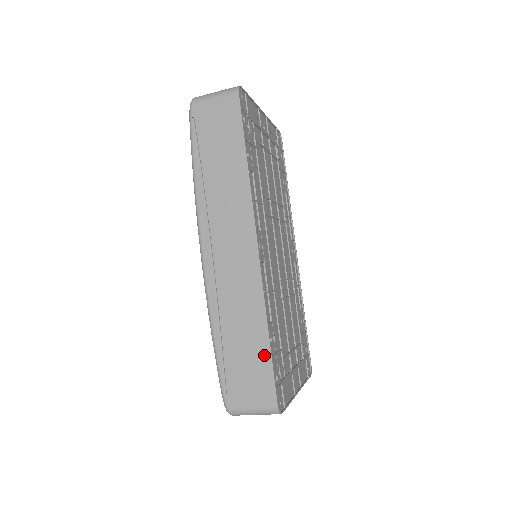
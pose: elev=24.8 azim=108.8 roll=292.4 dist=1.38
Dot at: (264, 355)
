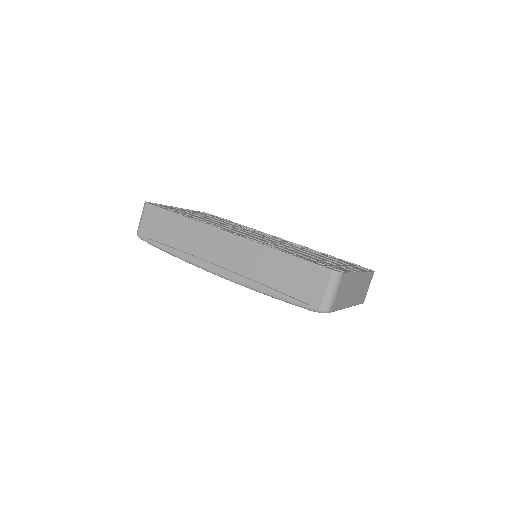
Dot at: (295, 262)
